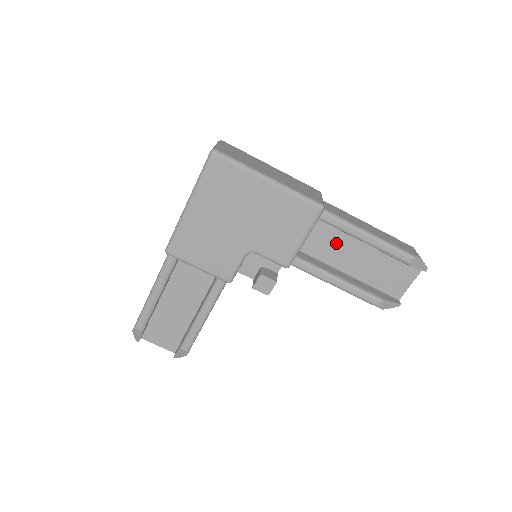
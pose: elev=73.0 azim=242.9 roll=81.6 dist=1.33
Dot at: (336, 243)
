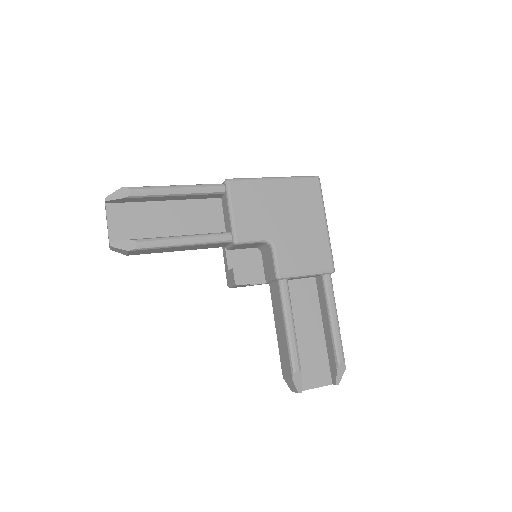
Dot at: (306, 307)
